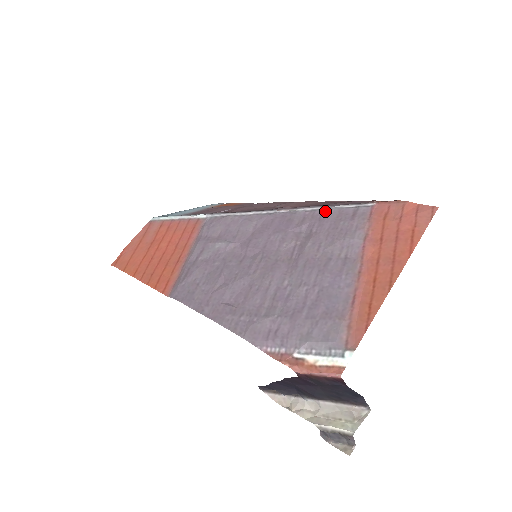
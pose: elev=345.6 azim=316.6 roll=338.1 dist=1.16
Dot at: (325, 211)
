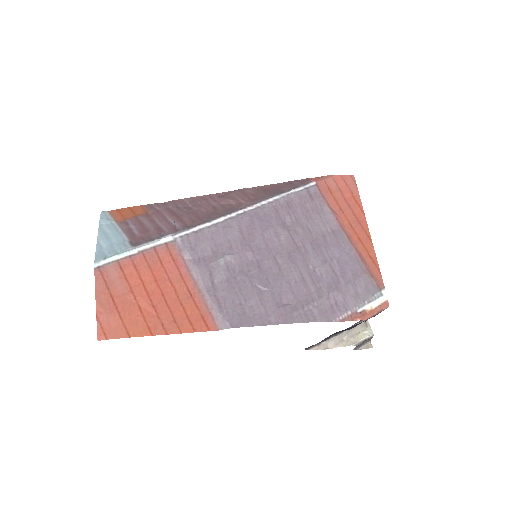
Dot at: (287, 199)
